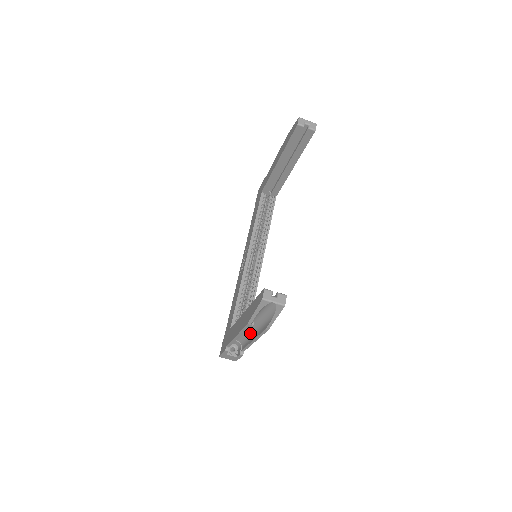
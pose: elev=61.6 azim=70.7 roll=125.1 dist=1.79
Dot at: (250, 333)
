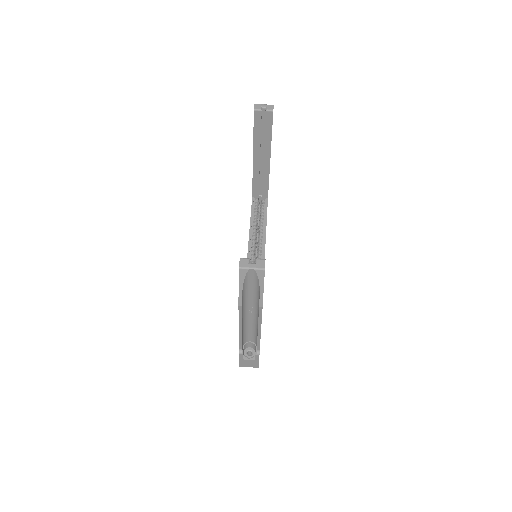
Dot at: (255, 324)
